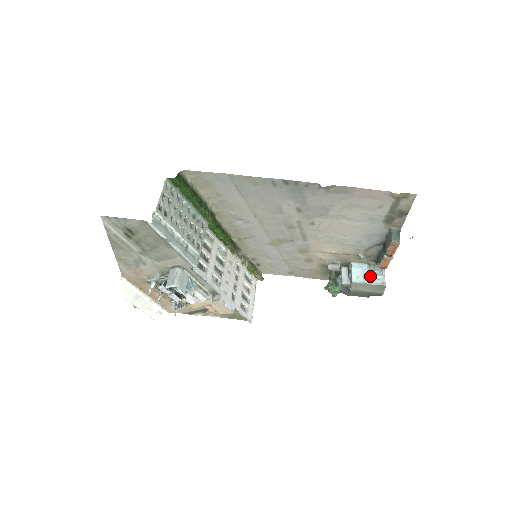
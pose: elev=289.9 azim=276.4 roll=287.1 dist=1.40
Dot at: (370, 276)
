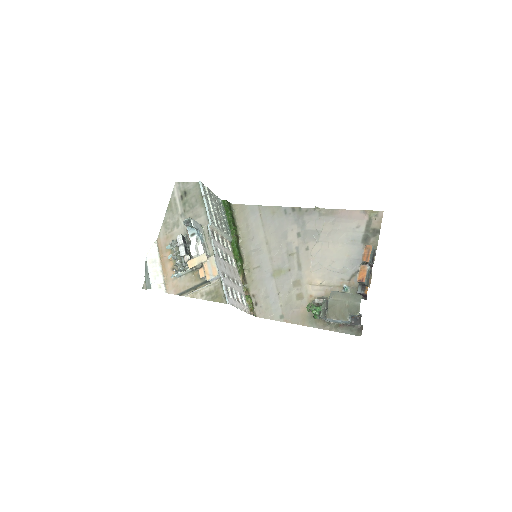
Dot at: occluded
